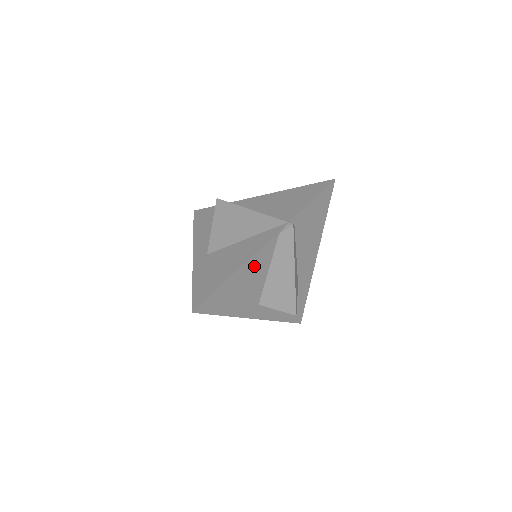
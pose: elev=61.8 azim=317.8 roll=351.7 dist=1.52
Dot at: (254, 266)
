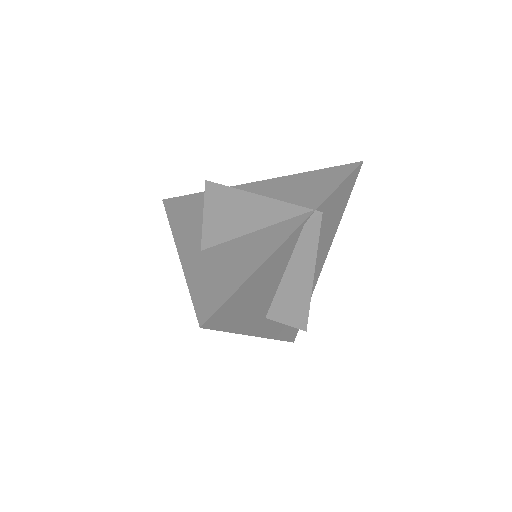
Dot at: (273, 265)
